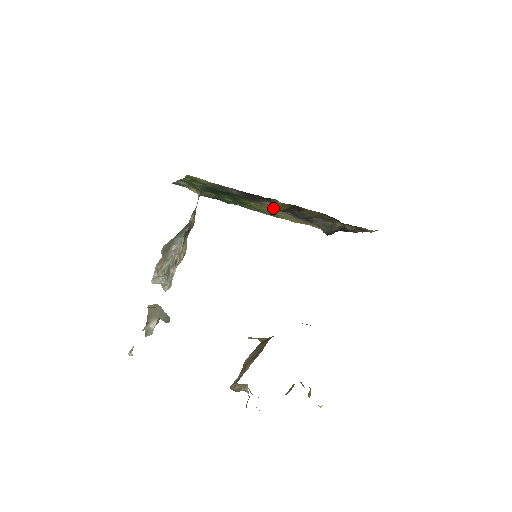
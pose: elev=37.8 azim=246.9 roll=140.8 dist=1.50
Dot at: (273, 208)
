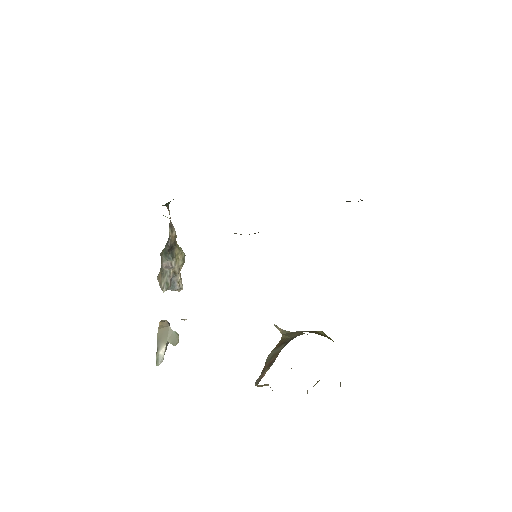
Dot at: occluded
